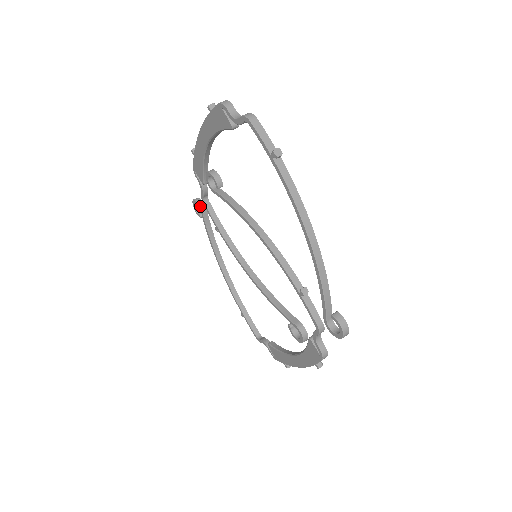
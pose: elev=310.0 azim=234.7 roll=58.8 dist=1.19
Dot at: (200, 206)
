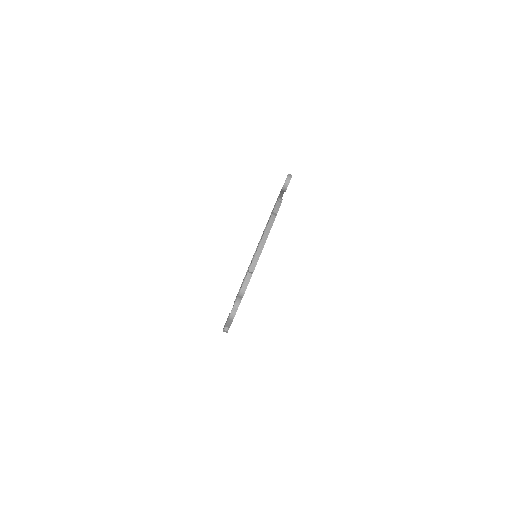
Dot at: (282, 189)
